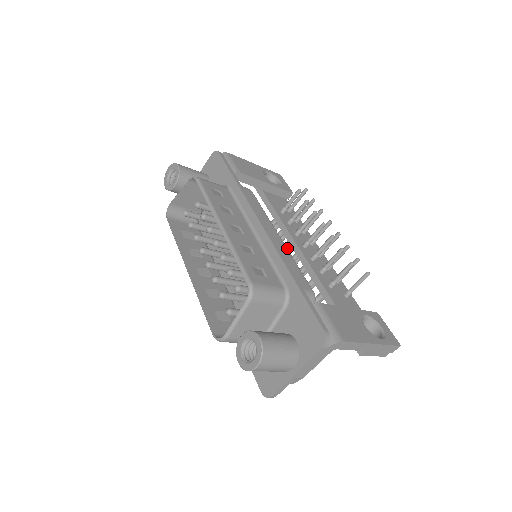
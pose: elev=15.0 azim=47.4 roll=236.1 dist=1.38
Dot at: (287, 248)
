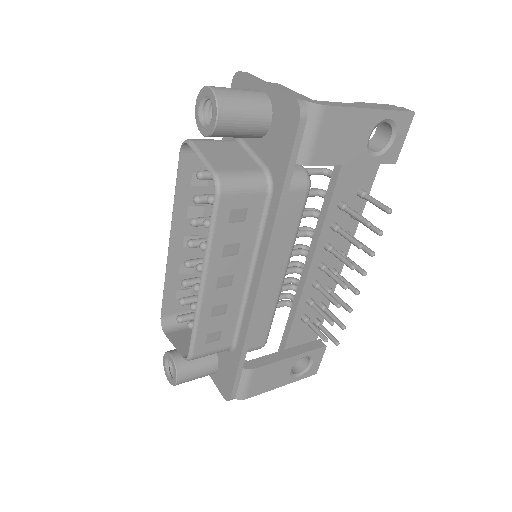
Dot at: occluded
